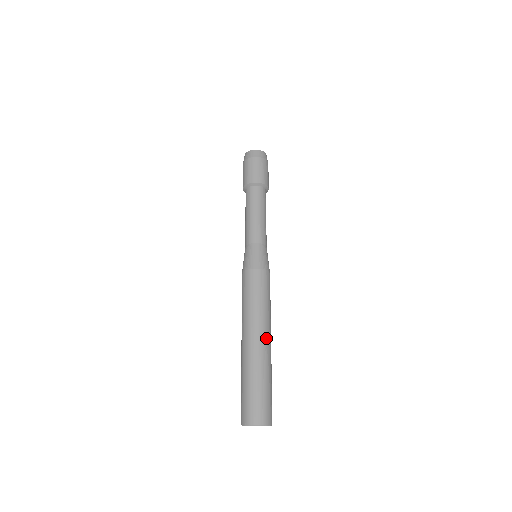
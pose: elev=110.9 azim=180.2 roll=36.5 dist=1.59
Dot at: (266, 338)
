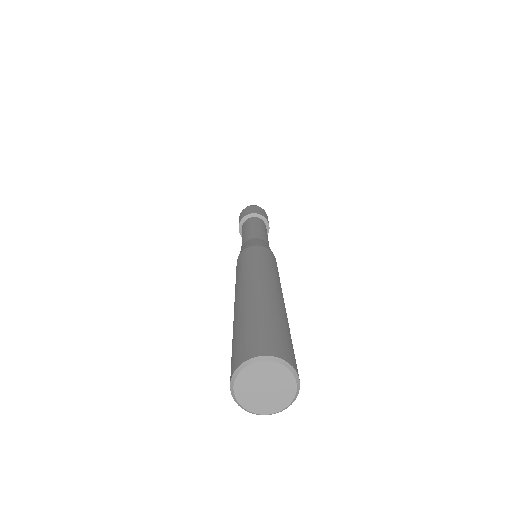
Dot at: (257, 283)
